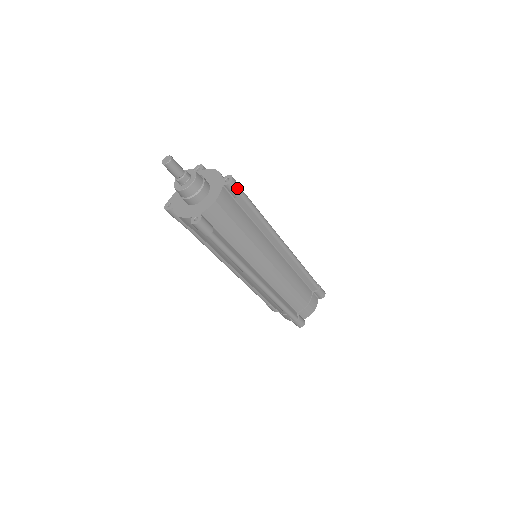
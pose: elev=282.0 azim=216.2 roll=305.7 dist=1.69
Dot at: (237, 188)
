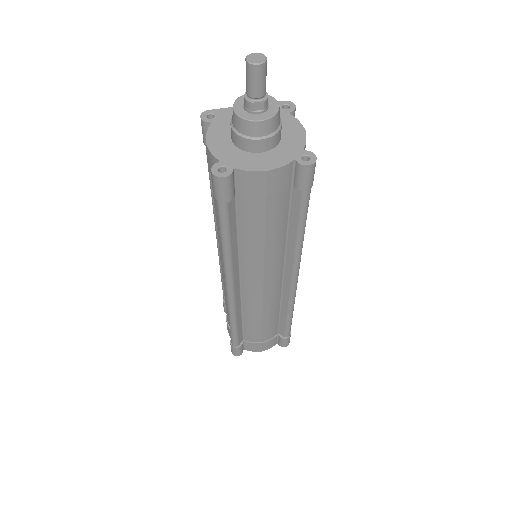
Dot at: (308, 179)
